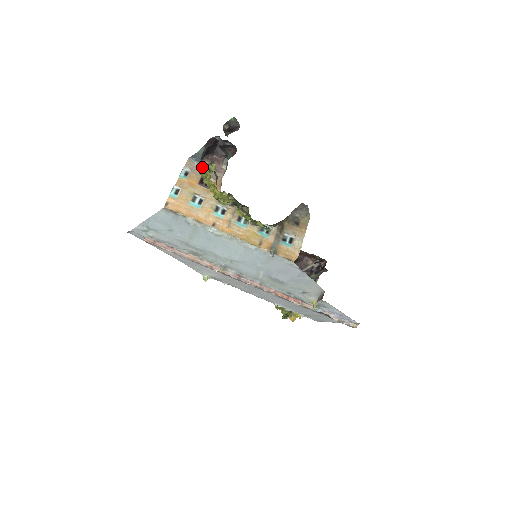
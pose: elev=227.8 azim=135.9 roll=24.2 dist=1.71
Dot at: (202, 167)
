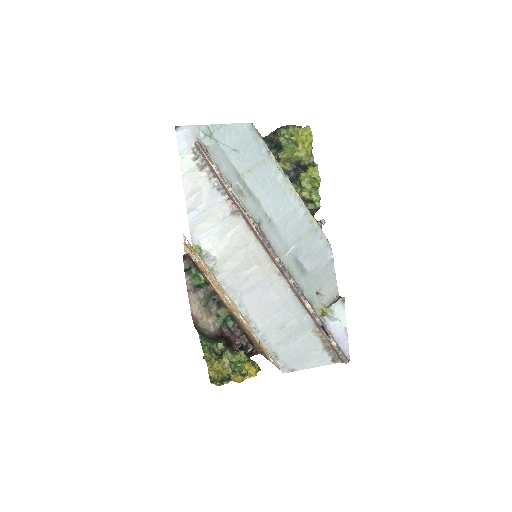
Dot at: occluded
